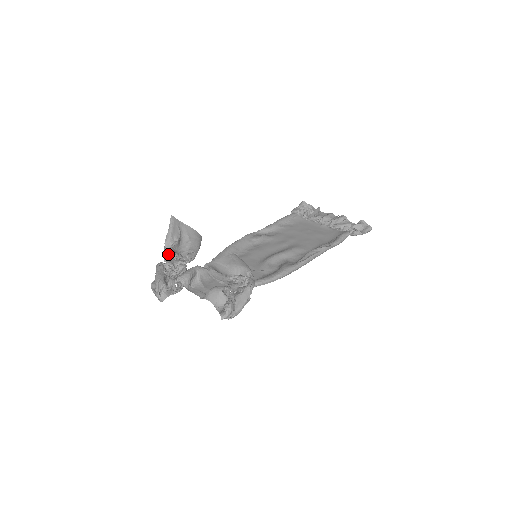
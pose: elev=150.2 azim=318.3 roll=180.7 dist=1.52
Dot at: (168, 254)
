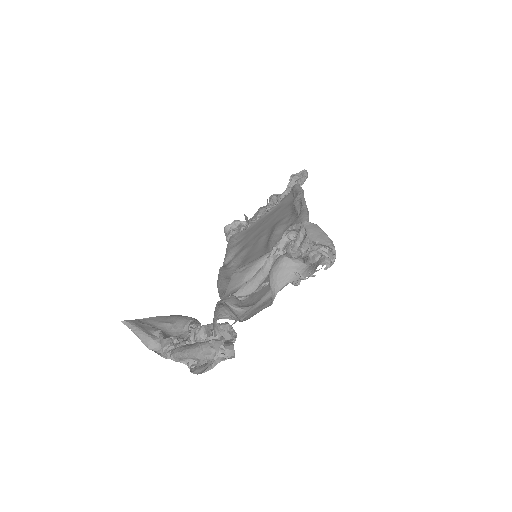
Dot at: (168, 344)
